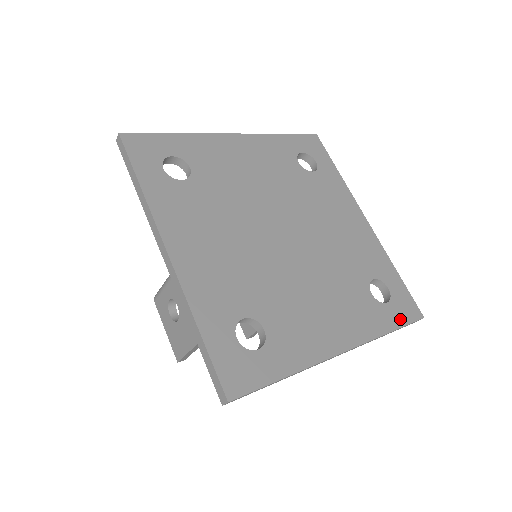
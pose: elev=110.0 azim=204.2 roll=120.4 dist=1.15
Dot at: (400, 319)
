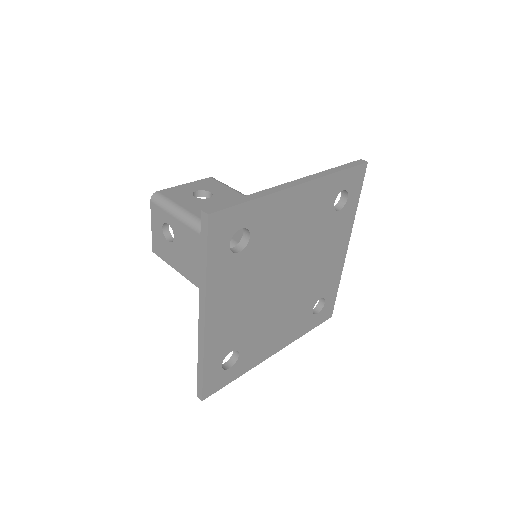
Dot at: (318, 322)
